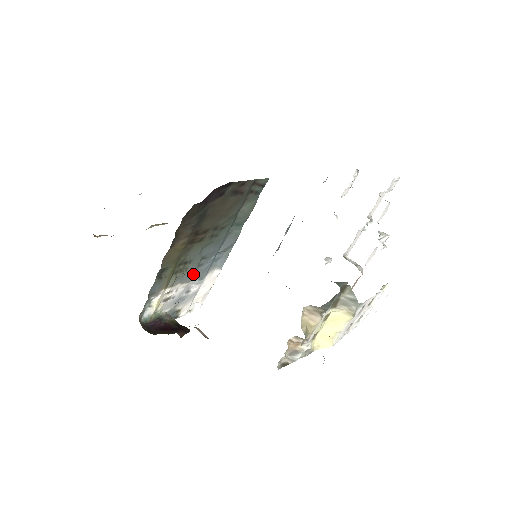
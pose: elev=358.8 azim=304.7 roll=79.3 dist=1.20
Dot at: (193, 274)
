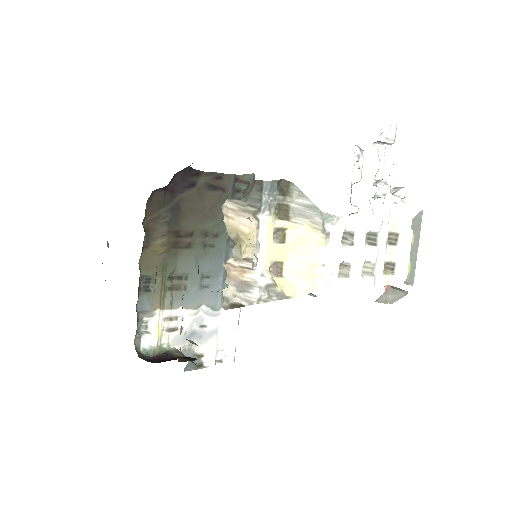
Dot at: (199, 298)
